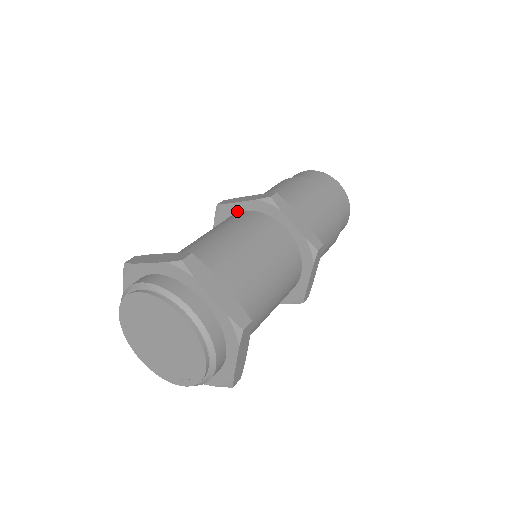
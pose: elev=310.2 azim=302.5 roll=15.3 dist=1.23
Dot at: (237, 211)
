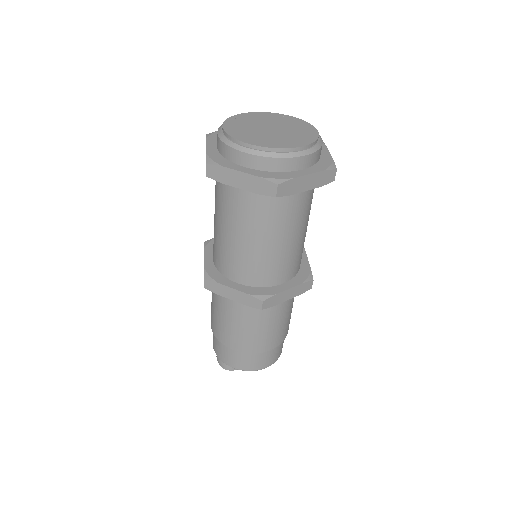
Dot at: occluded
